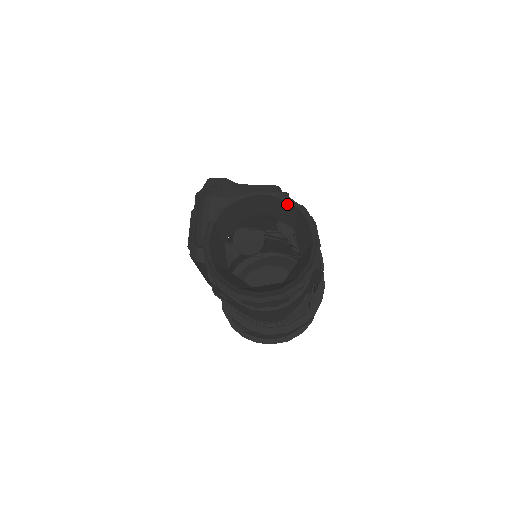
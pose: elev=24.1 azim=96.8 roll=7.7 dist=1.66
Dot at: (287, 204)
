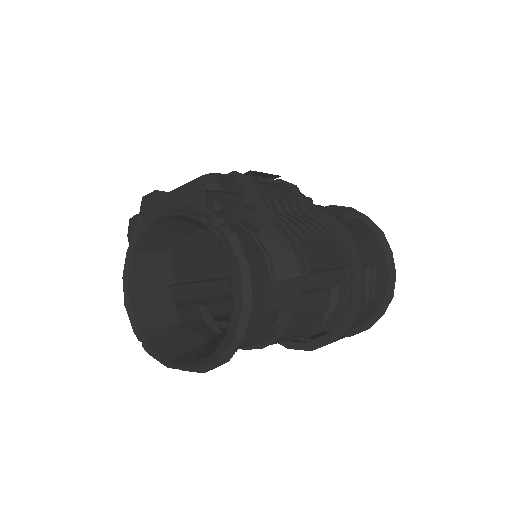
Dot at: (190, 219)
